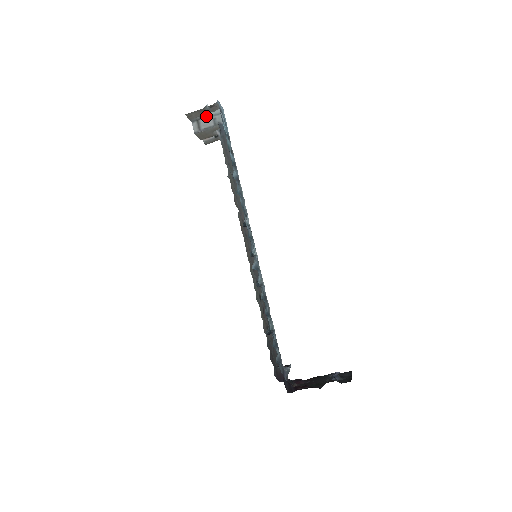
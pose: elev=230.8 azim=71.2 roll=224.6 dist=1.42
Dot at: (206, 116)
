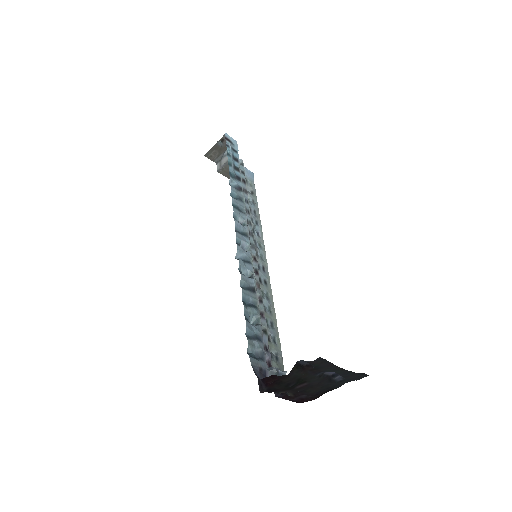
Dot at: (226, 154)
